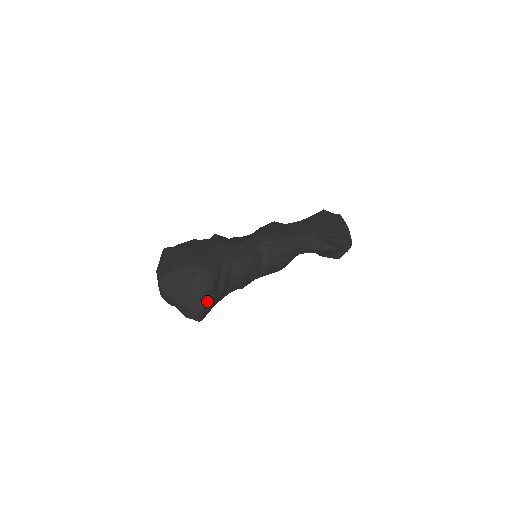
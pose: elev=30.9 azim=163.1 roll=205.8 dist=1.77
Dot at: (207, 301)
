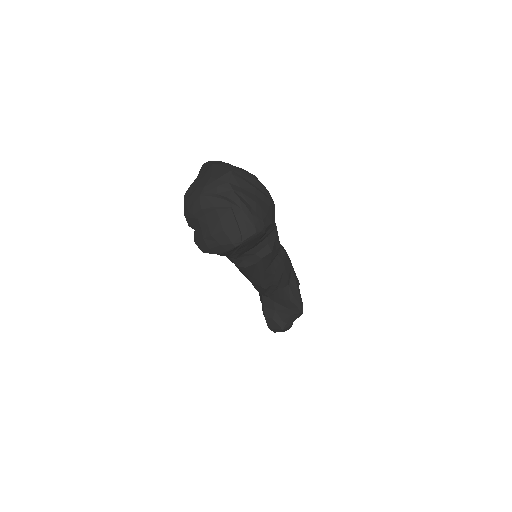
Dot at: (264, 231)
